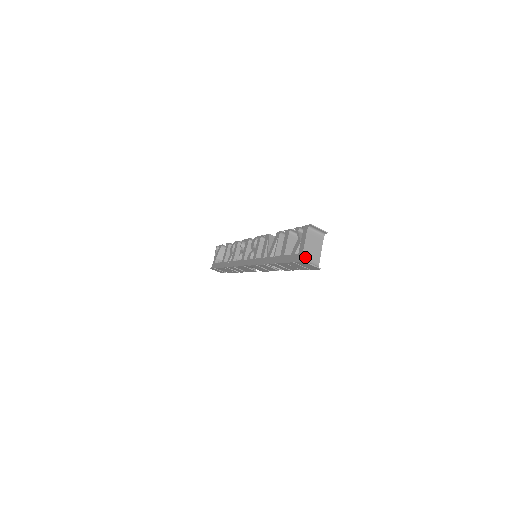
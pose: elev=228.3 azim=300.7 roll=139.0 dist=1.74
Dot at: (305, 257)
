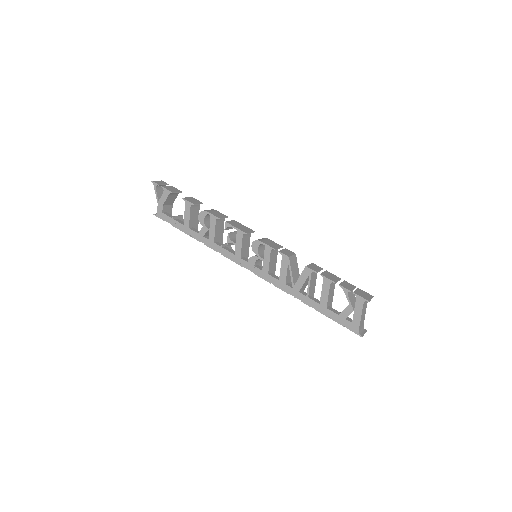
Dot at: (360, 328)
